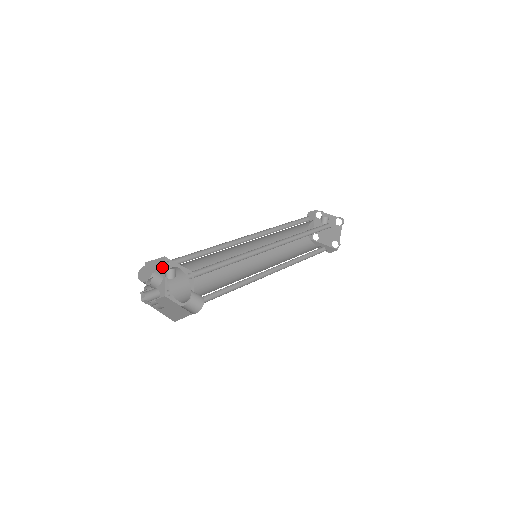
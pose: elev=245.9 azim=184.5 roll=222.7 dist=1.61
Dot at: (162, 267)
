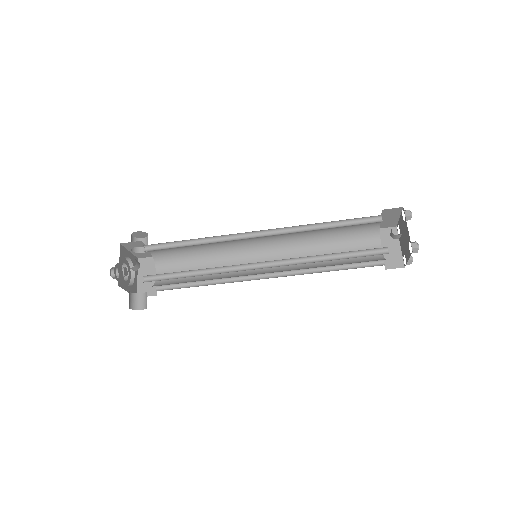
Dot at: occluded
